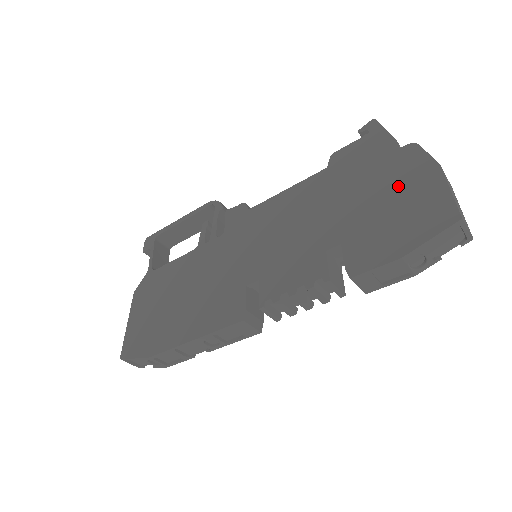
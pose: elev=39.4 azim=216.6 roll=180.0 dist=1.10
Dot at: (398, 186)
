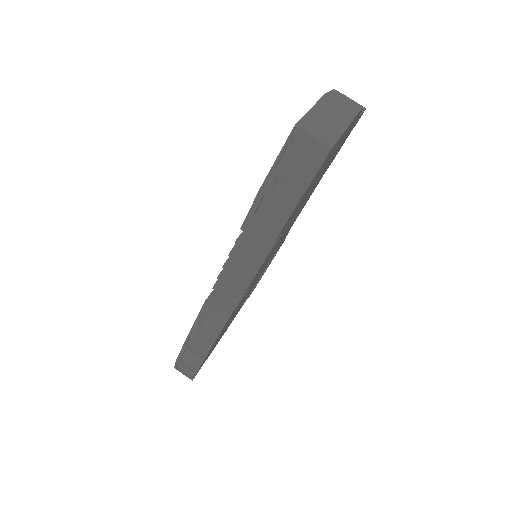
Dot at: occluded
